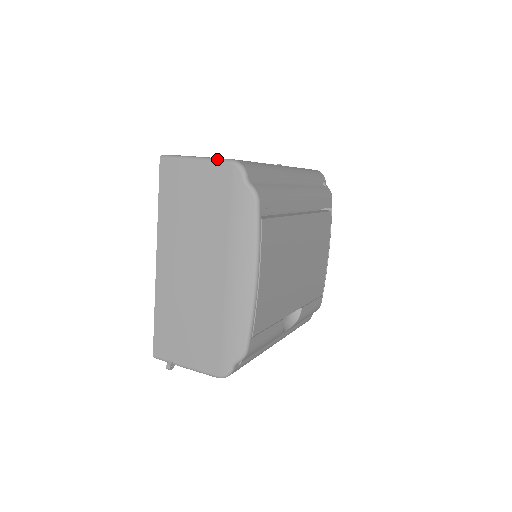
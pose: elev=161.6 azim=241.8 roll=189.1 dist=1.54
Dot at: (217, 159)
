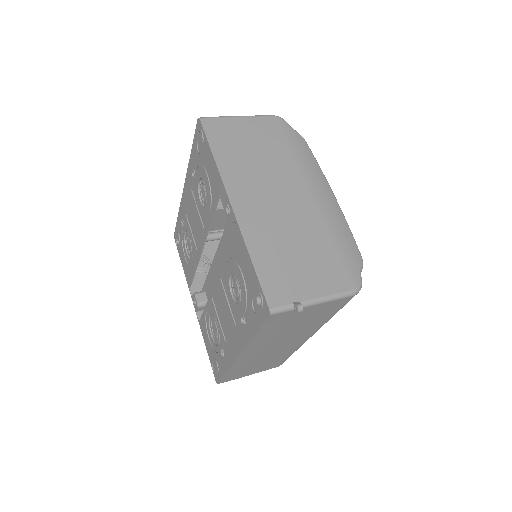
Dot at: (259, 115)
